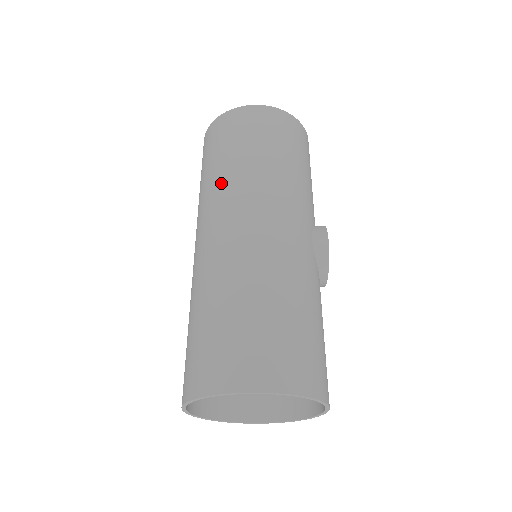
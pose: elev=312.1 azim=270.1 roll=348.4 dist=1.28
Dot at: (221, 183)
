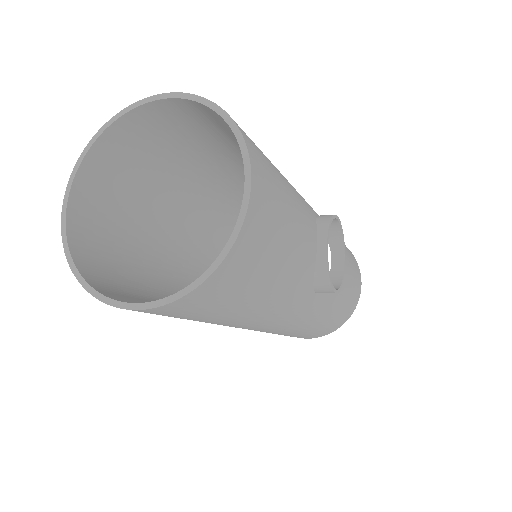
Dot at: occluded
